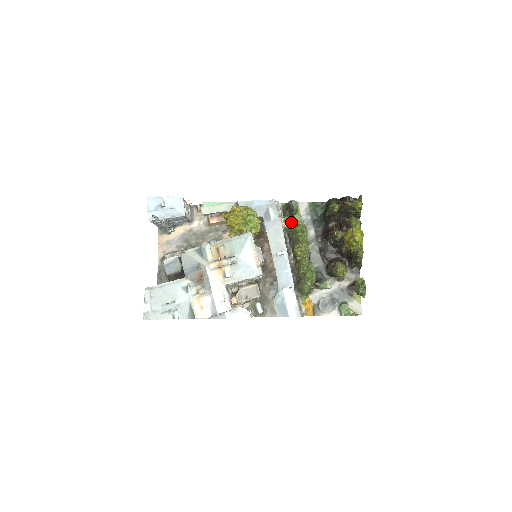
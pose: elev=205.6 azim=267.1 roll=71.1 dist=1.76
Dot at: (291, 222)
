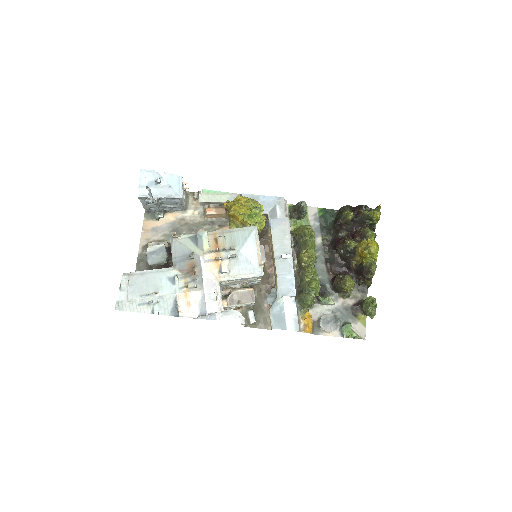
Dot at: occluded
